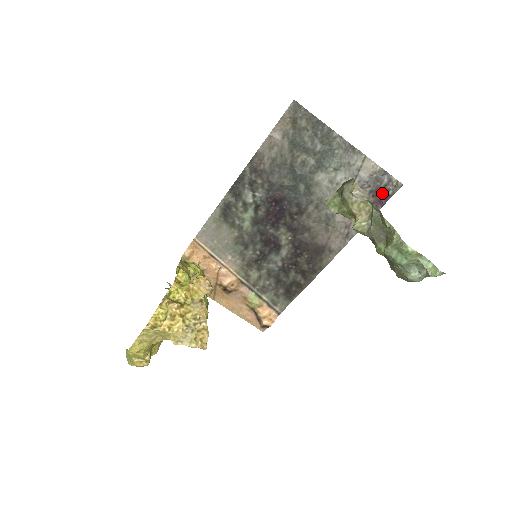
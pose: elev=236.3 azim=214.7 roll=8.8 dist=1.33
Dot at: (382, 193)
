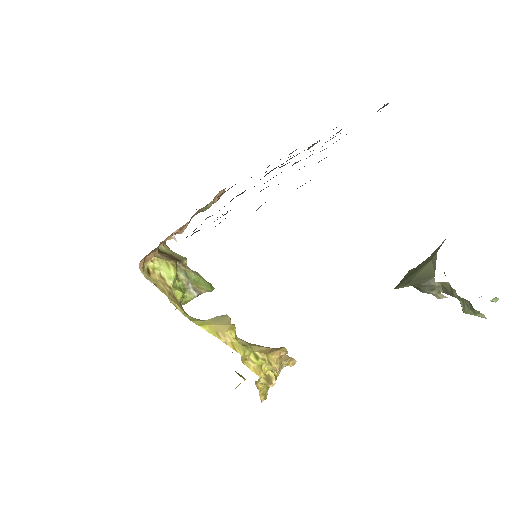
Dot at: occluded
